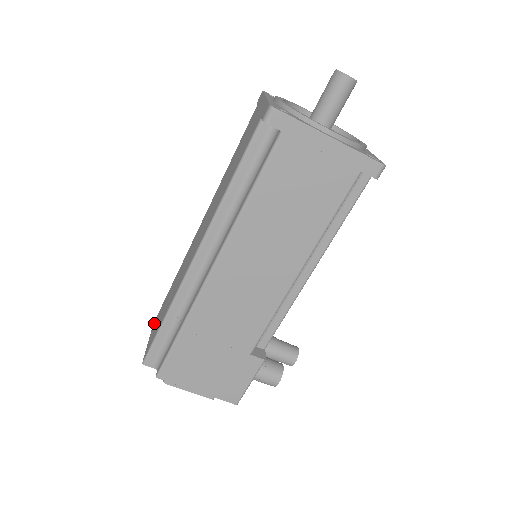
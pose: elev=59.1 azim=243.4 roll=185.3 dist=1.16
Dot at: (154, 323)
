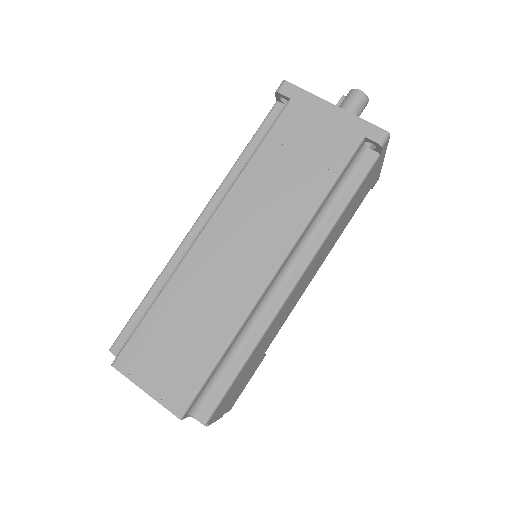
Dot at: (127, 365)
